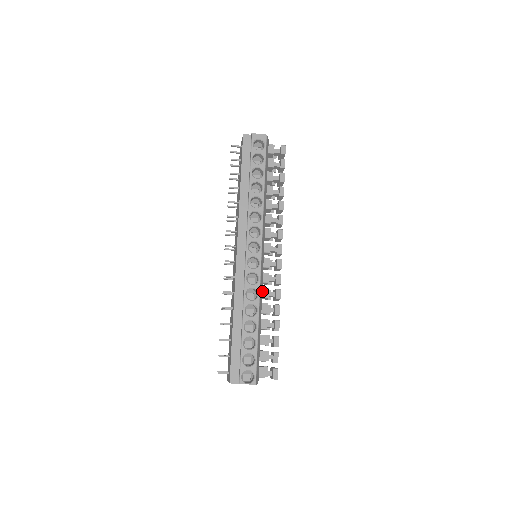
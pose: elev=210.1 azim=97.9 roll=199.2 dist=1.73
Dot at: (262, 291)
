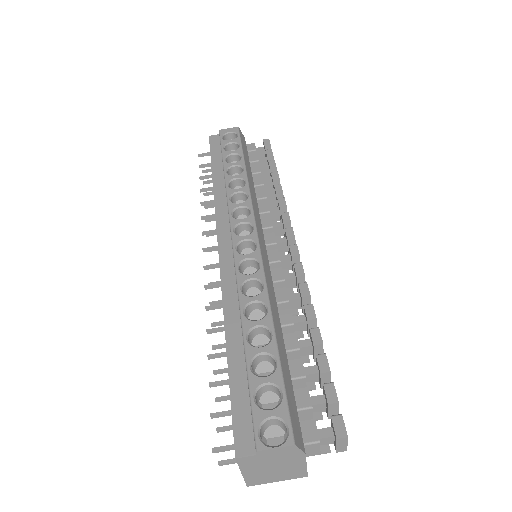
Dot at: (275, 294)
